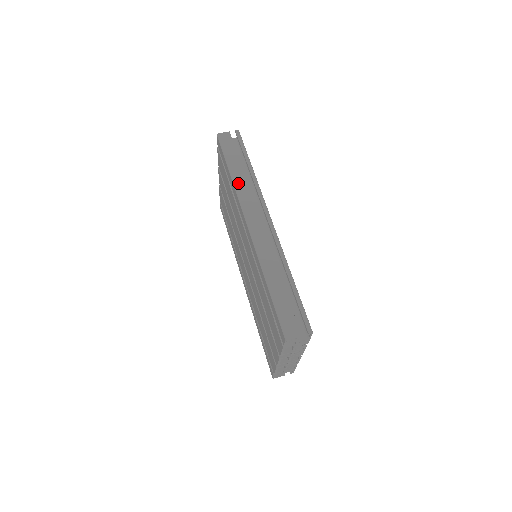
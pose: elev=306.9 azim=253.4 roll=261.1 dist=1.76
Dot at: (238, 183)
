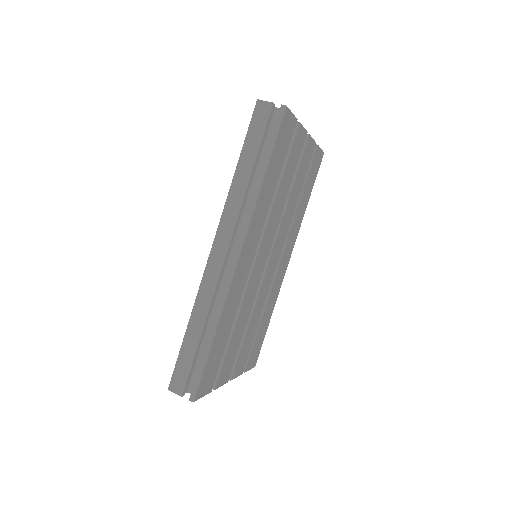
Dot at: (235, 189)
